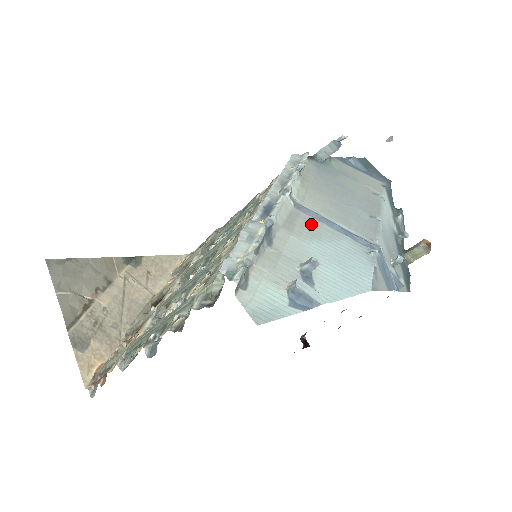
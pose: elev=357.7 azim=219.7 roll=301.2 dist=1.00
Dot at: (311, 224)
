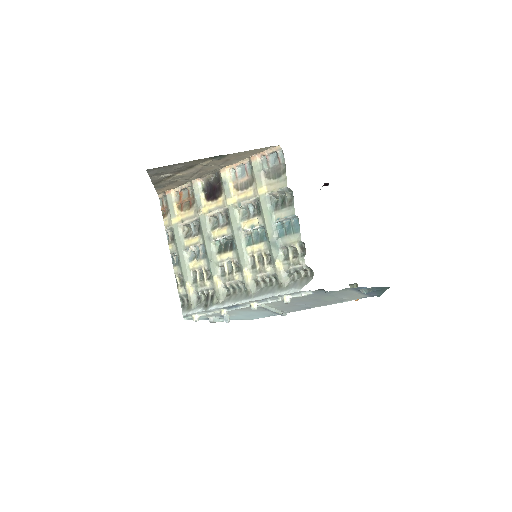
Dot at: occluded
